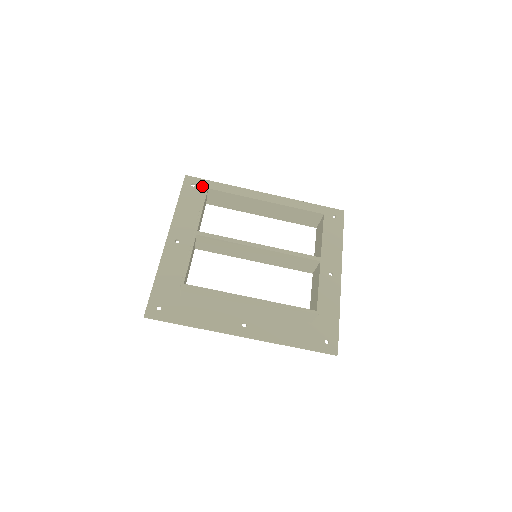
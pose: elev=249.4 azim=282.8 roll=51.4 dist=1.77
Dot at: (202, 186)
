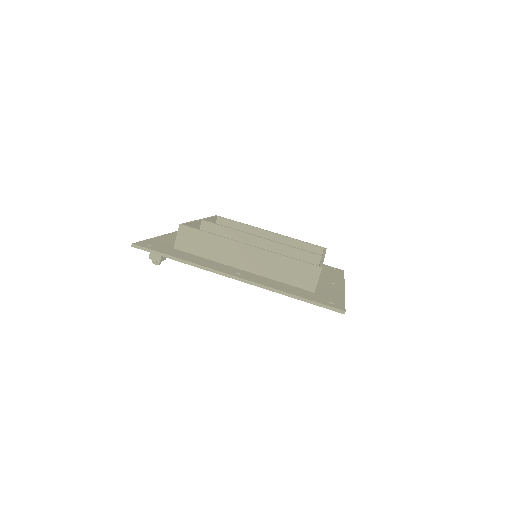
Dot at: occluded
